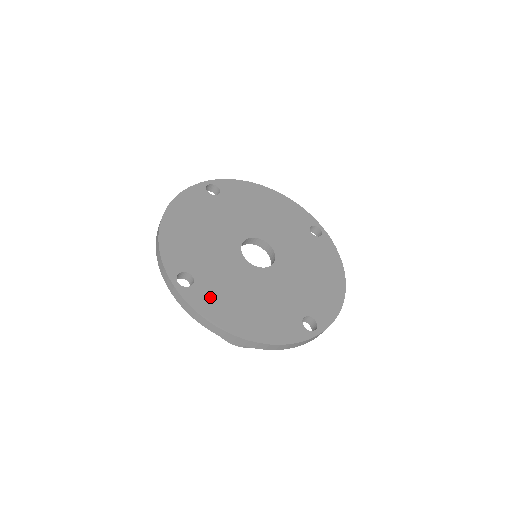
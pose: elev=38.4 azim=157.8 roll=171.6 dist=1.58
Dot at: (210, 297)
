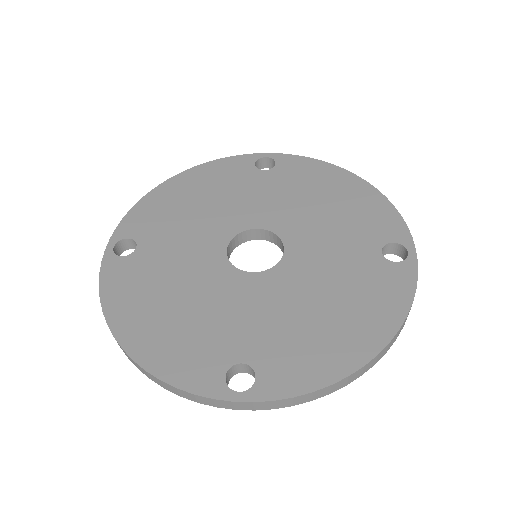
Dot at: (132, 277)
